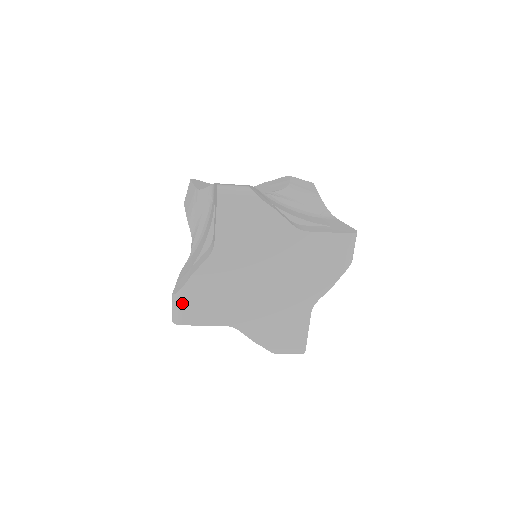
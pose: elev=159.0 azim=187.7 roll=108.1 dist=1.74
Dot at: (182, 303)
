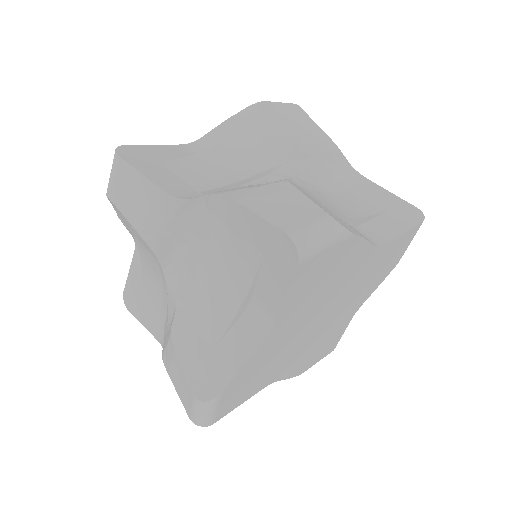
Dot at: (218, 406)
